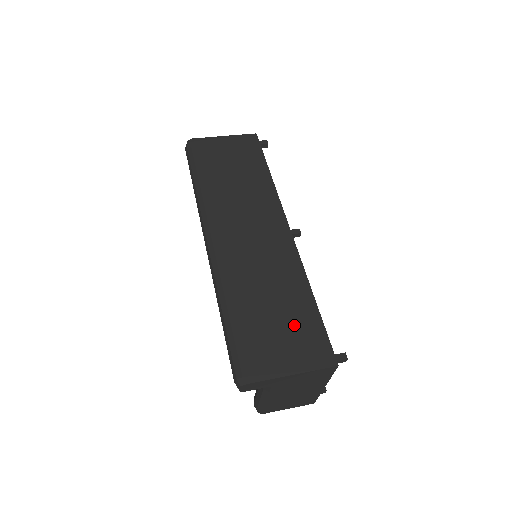
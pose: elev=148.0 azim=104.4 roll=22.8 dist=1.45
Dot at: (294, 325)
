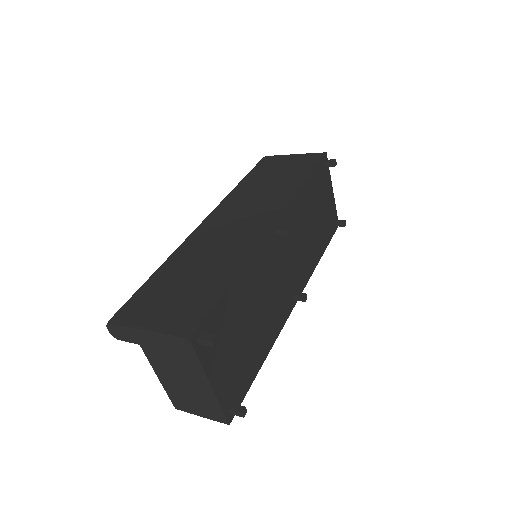
Dot at: (191, 294)
